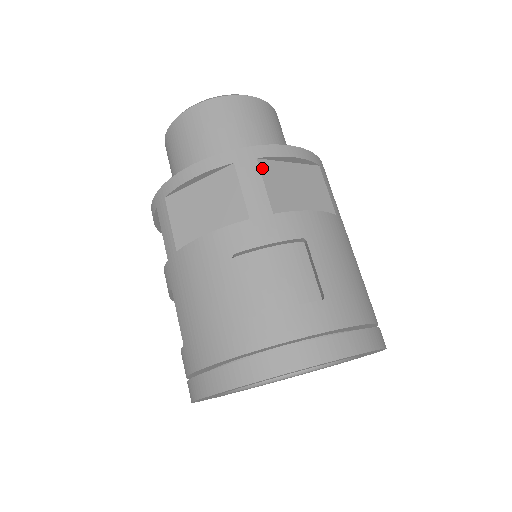
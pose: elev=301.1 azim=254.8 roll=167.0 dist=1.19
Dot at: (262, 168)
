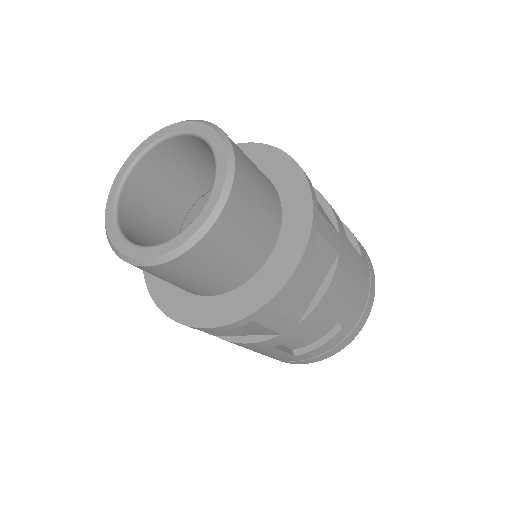
Dot at: (279, 308)
